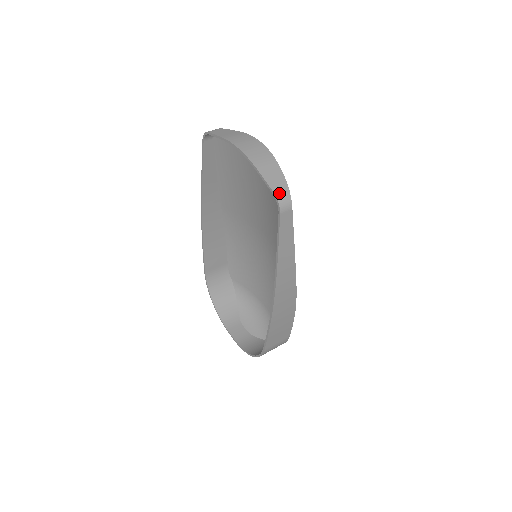
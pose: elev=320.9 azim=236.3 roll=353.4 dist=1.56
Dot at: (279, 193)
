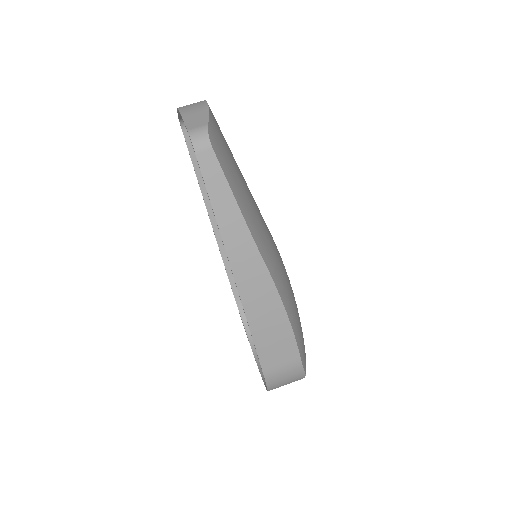
Dot at: (194, 130)
